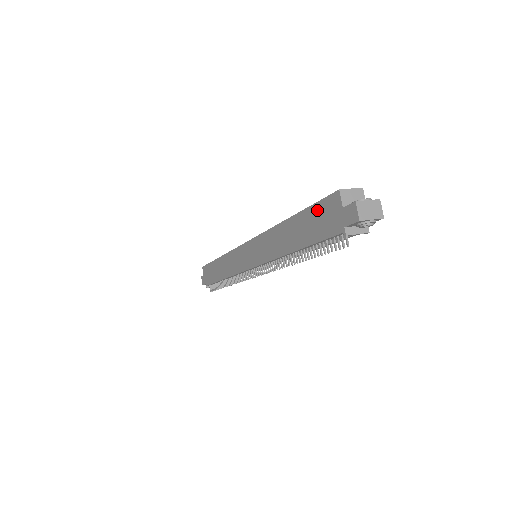
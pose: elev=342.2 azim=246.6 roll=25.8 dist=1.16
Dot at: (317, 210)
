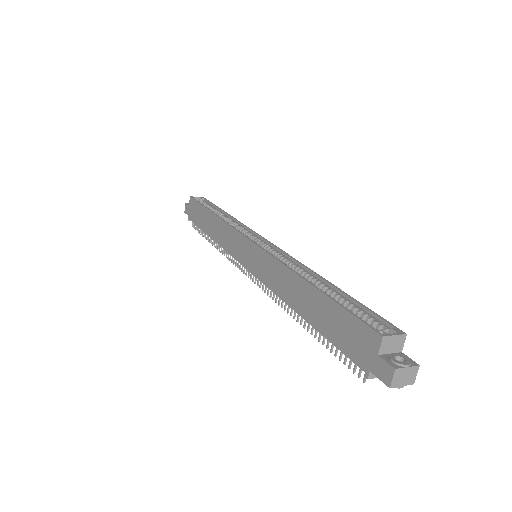
Dot at: (347, 320)
